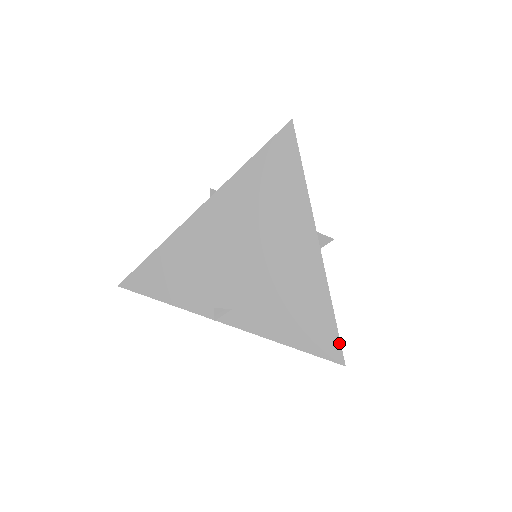
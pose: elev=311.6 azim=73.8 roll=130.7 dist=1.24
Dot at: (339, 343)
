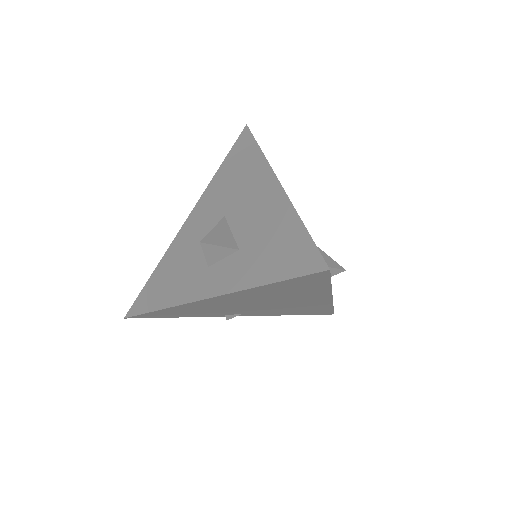
Dot at: (333, 312)
